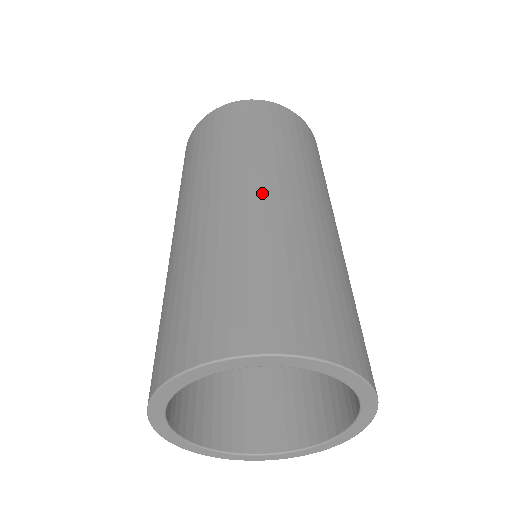
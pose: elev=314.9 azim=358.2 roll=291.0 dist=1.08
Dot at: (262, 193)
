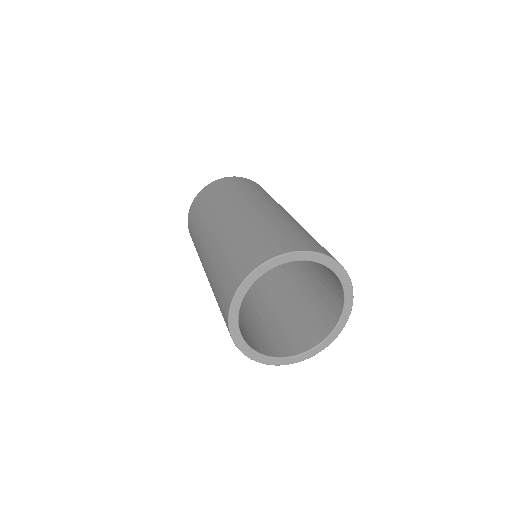
Dot at: (279, 210)
